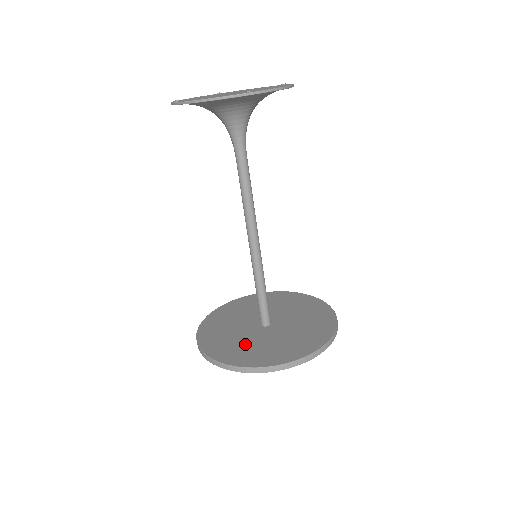
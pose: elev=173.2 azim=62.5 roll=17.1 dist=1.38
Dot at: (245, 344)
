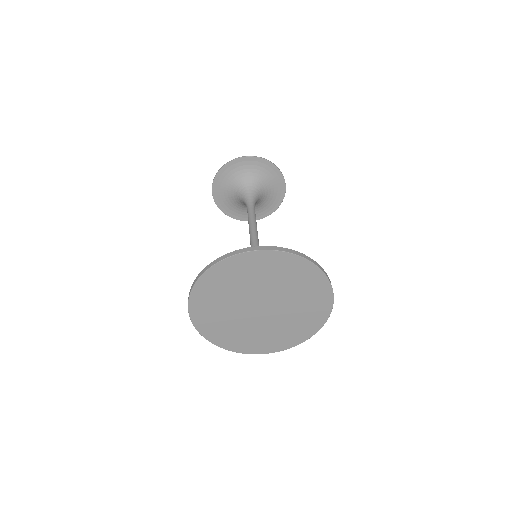
Dot at: occluded
